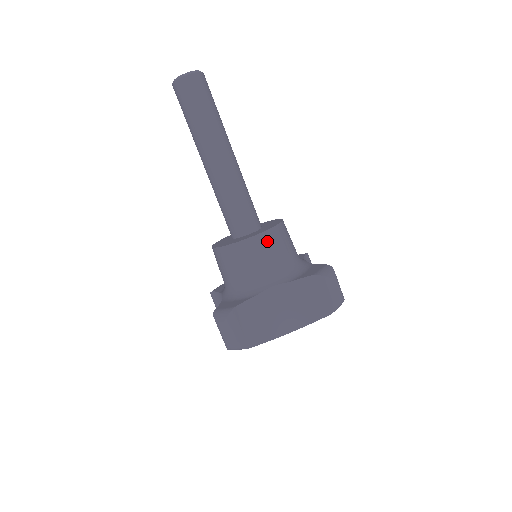
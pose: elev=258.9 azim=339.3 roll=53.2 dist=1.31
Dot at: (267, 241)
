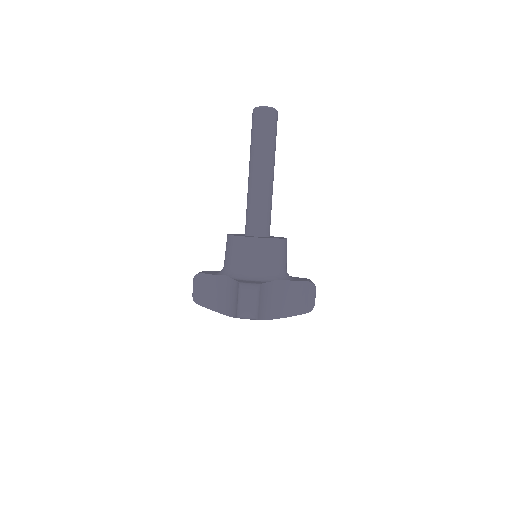
Dot at: (240, 244)
